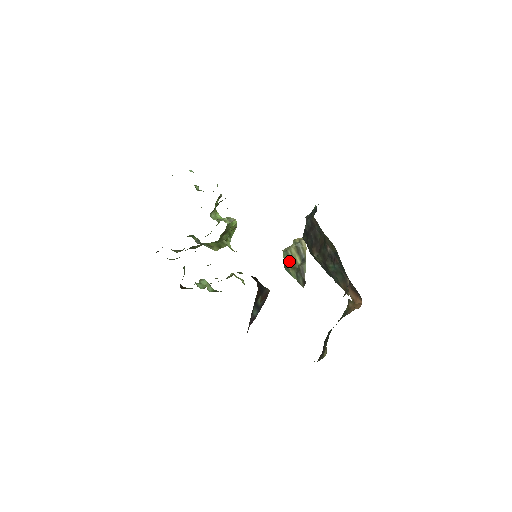
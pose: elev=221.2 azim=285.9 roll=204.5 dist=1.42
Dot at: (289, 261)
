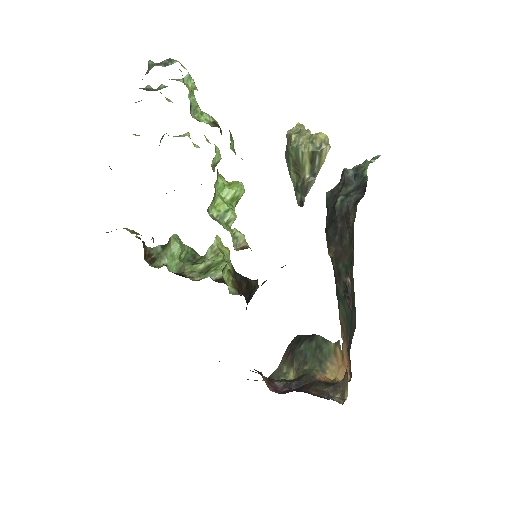
Dot at: (295, 162)
